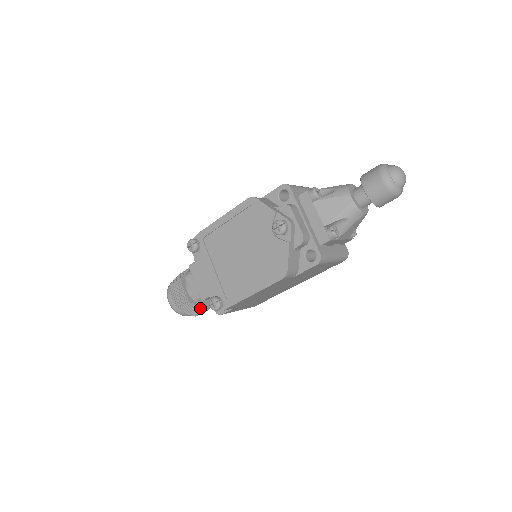
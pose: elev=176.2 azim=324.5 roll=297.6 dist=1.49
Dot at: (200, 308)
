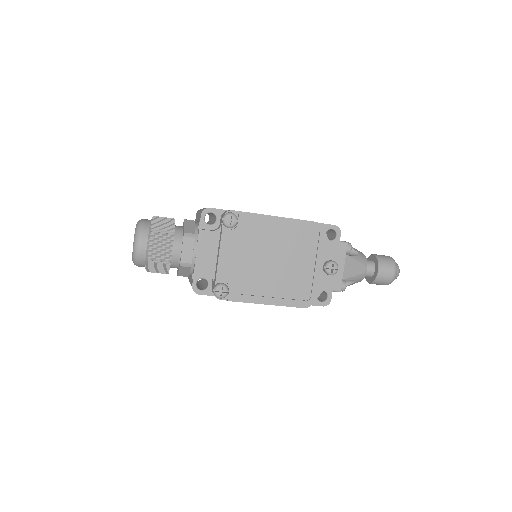
Dot at: (166, 270)
